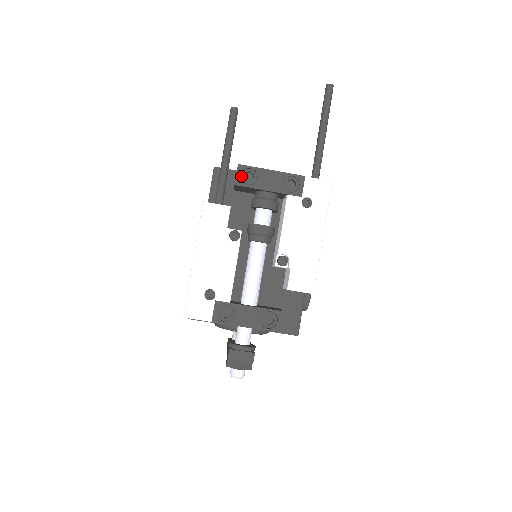
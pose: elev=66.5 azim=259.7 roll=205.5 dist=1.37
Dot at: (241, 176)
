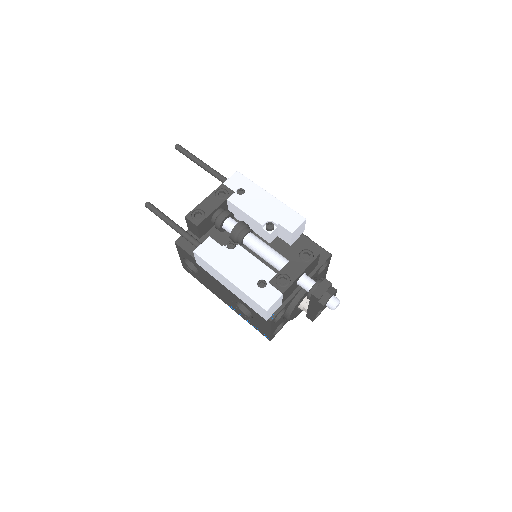
Dot at: (194, 219)
